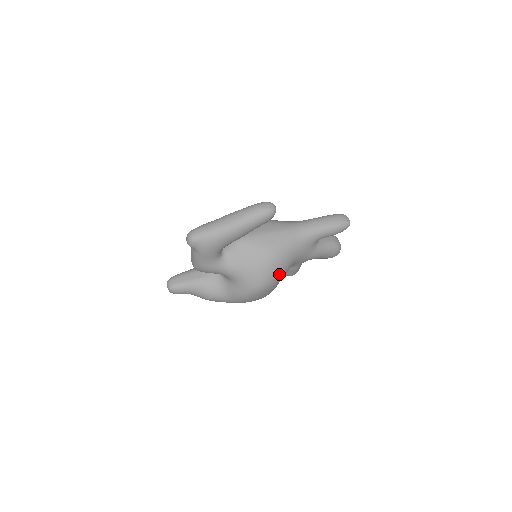
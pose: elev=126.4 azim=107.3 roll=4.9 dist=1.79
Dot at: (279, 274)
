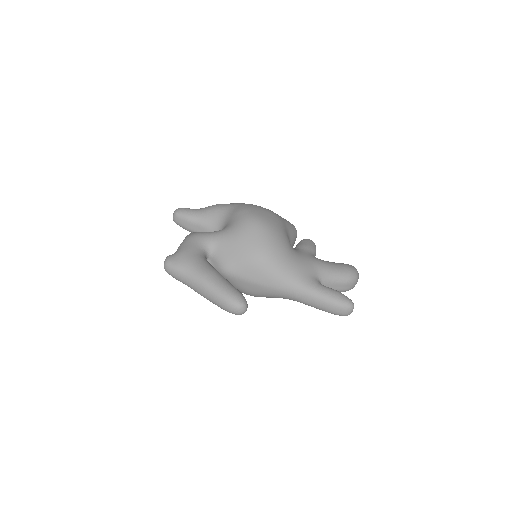
Dot at: occluded
